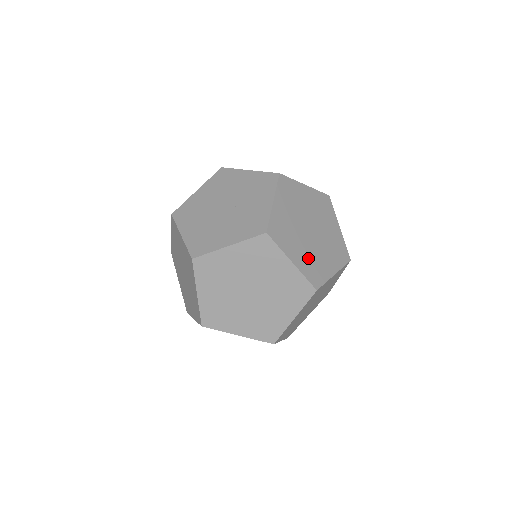
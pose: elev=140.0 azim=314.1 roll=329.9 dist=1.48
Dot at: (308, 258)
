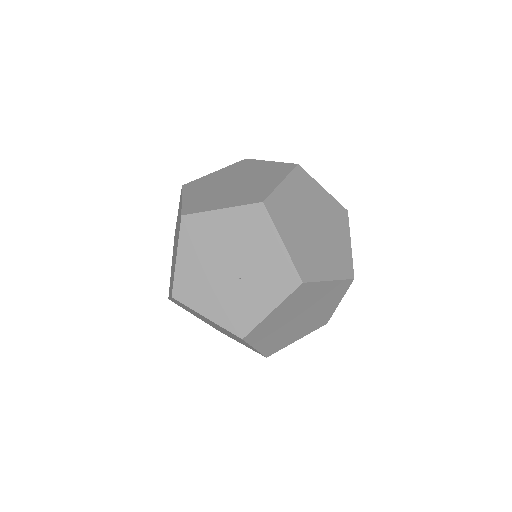
Dot at: (277, 340)
